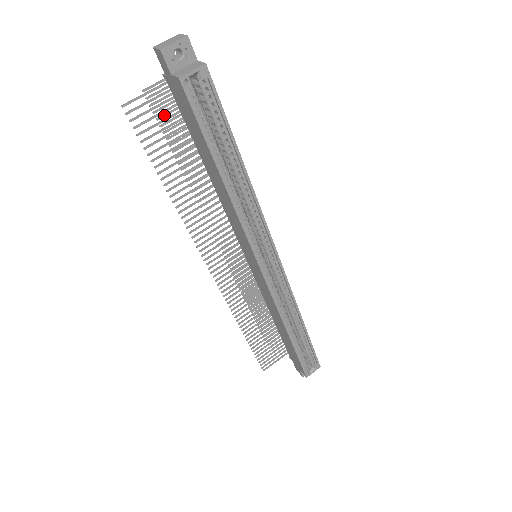
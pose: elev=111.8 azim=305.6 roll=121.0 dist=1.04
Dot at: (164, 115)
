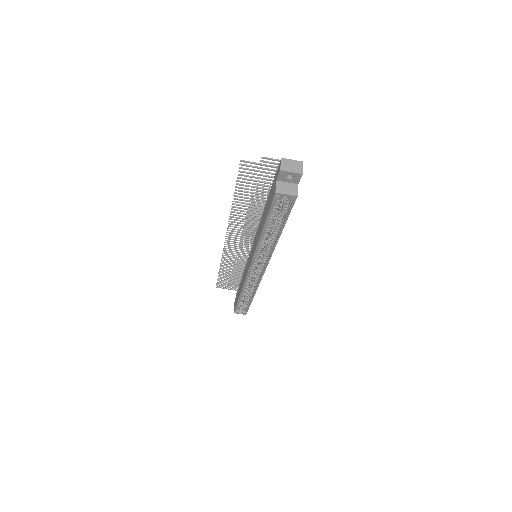
Dot at: occluded
